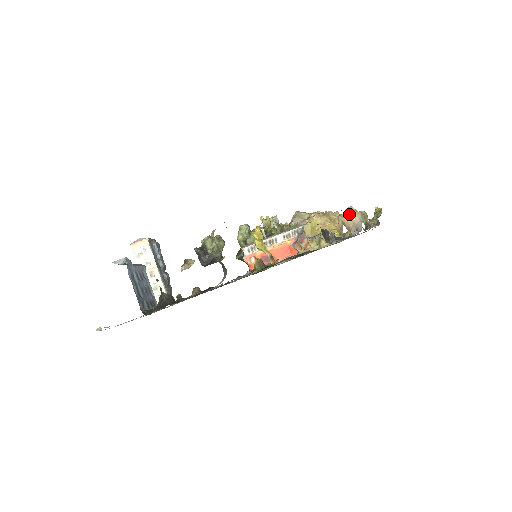
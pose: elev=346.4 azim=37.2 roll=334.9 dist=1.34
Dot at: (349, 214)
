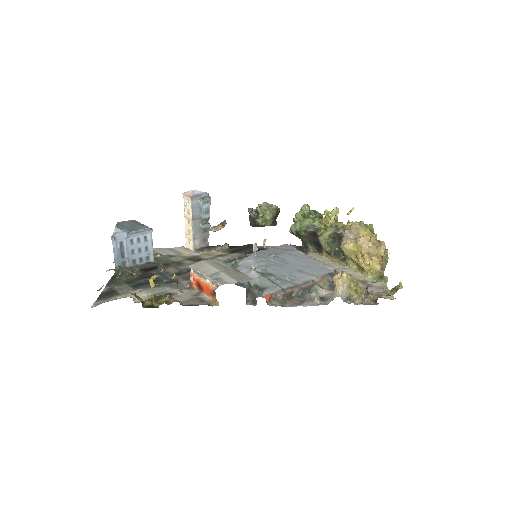
Dot at: (336, 279)
